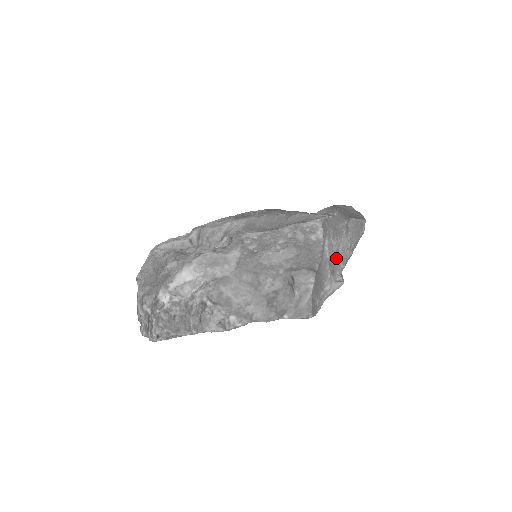
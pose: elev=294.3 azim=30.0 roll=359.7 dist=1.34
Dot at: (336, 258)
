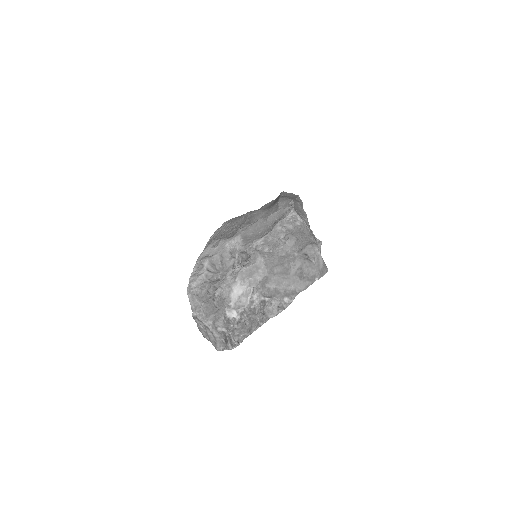
Dot at: (310, 229)
